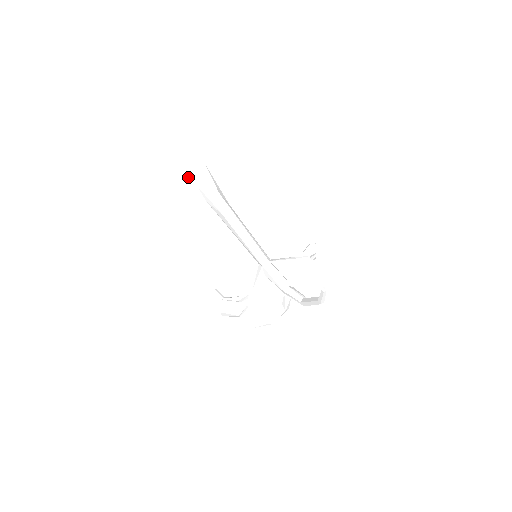
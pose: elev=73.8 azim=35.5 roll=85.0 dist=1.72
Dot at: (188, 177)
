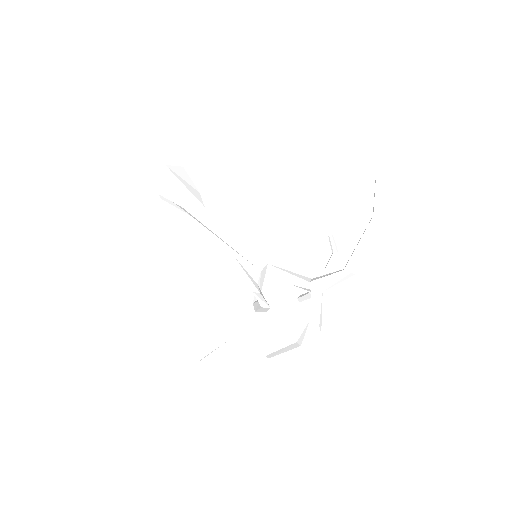
Dot at: (159, 184)
